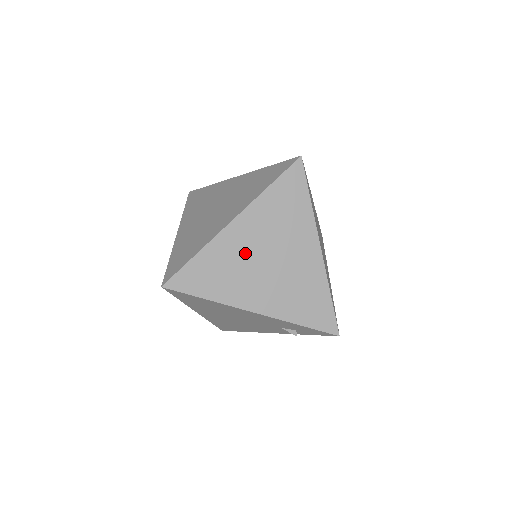
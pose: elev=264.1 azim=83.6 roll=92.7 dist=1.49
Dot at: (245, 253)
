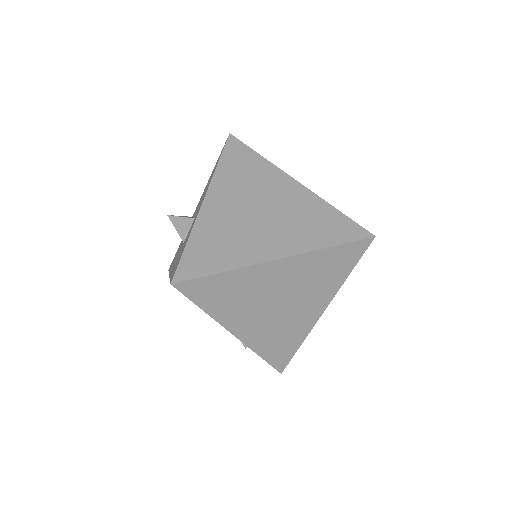
Dot at: (265, 290)
